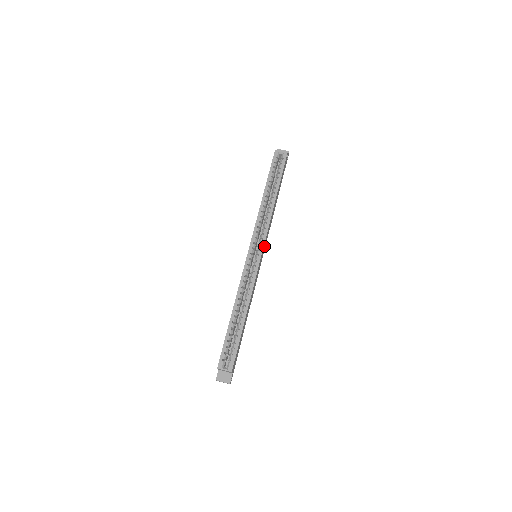
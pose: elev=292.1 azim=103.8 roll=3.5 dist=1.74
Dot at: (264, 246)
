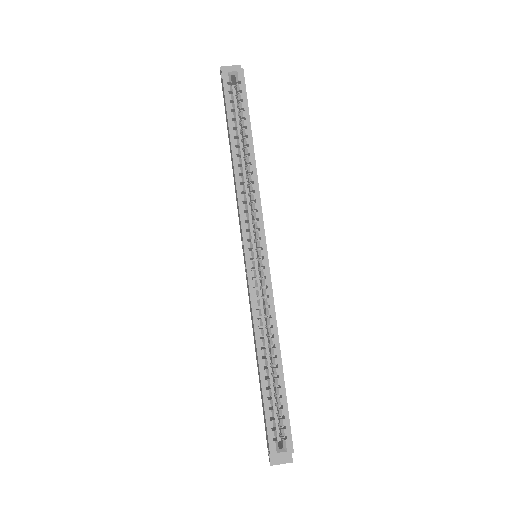
Dot at: occluded
